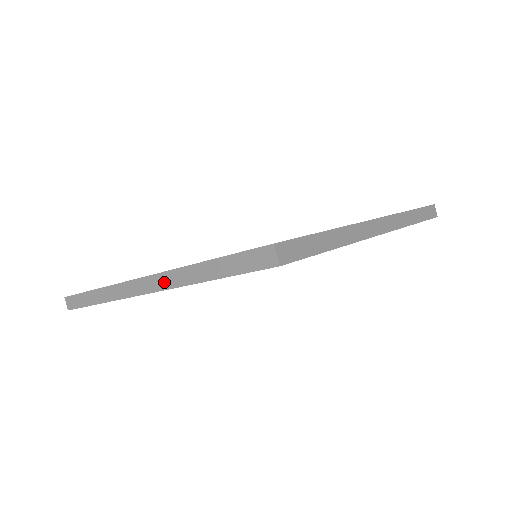
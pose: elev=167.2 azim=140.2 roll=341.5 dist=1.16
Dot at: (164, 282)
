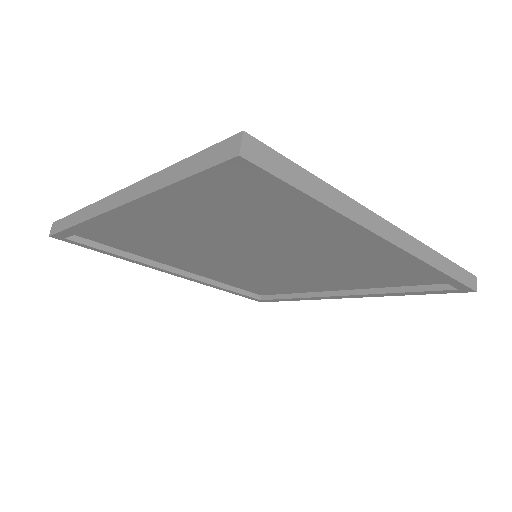
Dot at: (133, 193)
